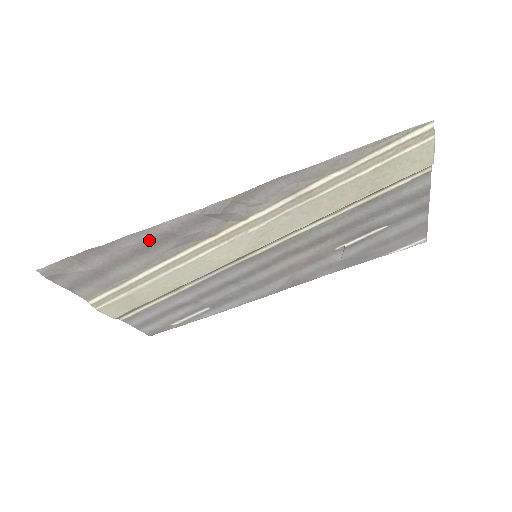
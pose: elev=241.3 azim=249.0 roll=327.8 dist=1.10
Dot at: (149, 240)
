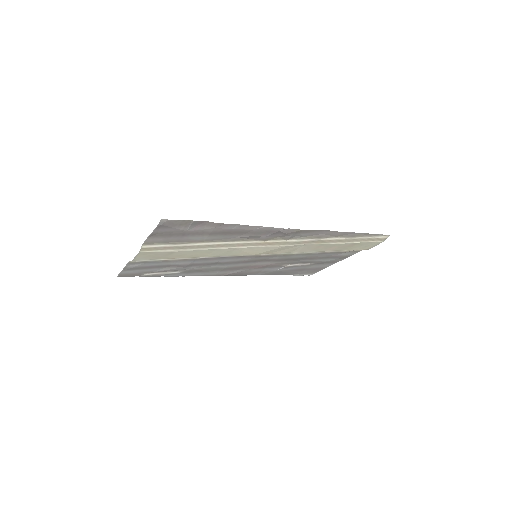
Dot at: (239, 230)
